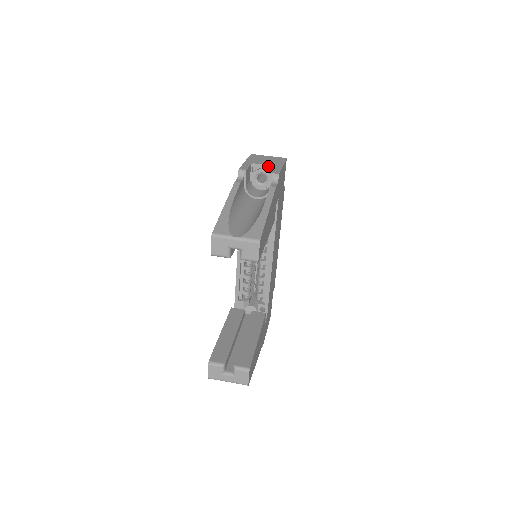
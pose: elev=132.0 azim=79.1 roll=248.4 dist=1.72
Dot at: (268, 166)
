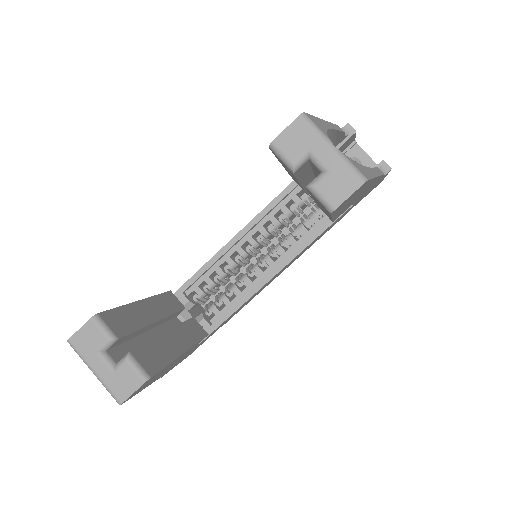
Dot at: (371, 160)
